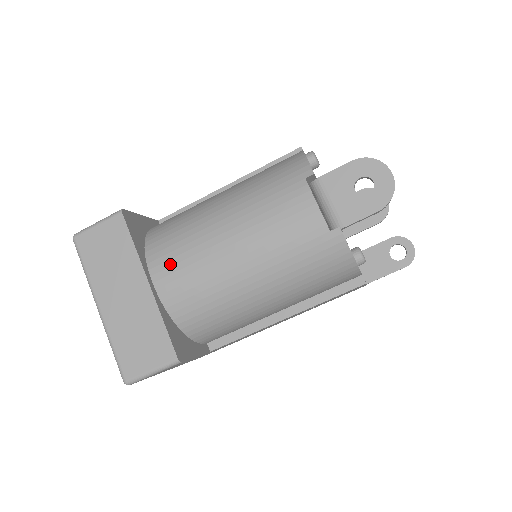
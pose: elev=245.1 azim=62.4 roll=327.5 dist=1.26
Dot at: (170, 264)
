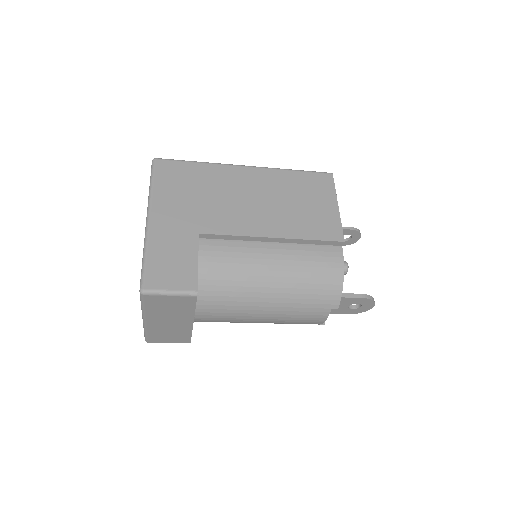
Dot at: (213, 315)
